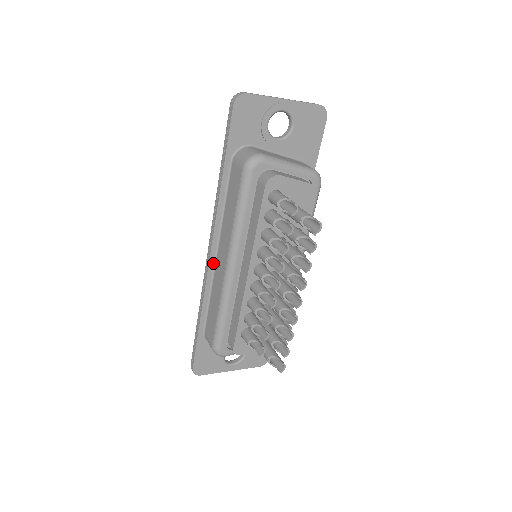
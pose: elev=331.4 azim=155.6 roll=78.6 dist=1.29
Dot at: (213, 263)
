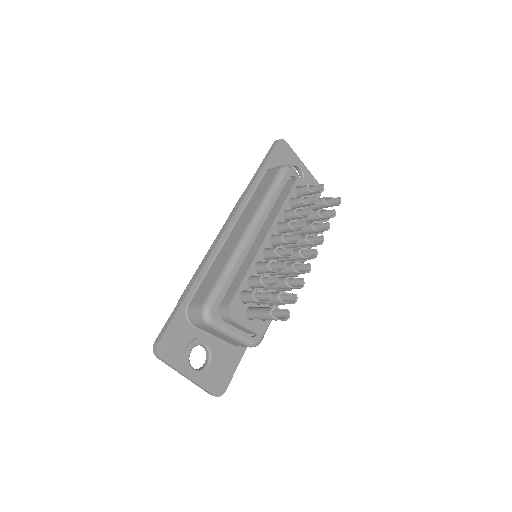
Dot at: (224, 238)
